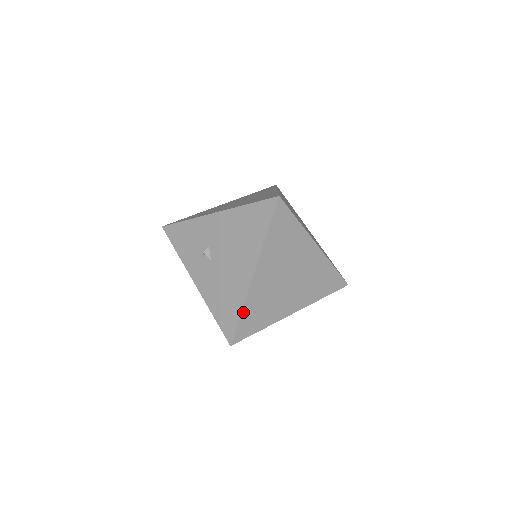
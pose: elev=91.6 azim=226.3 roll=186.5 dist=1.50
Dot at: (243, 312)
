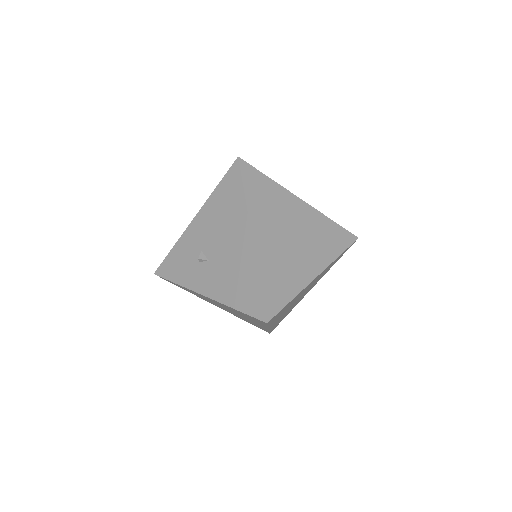
Dot at: (261, 280)
